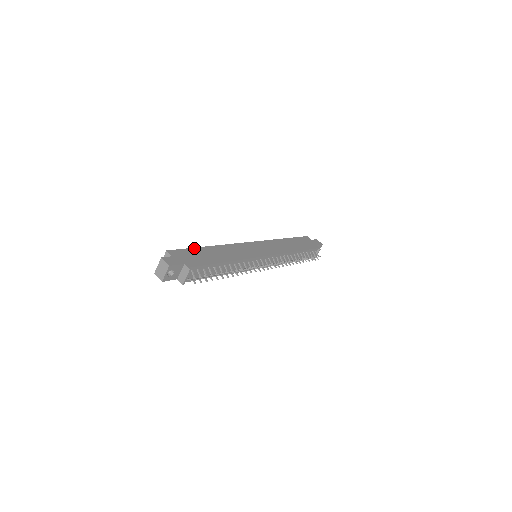
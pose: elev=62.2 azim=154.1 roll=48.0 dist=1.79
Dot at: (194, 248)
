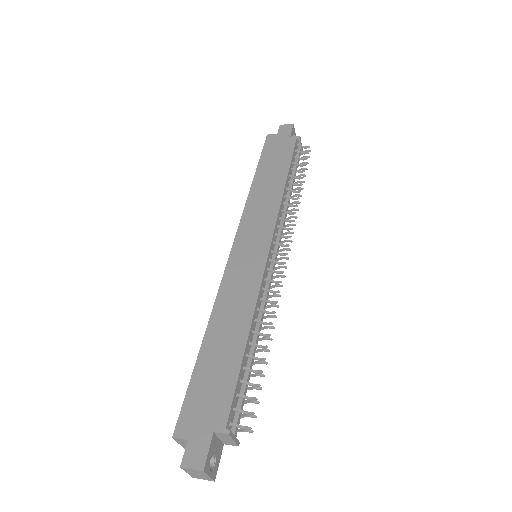
Dot at: (193, 373)
